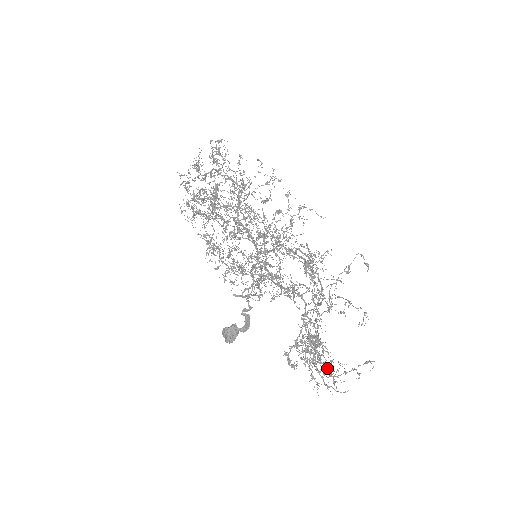
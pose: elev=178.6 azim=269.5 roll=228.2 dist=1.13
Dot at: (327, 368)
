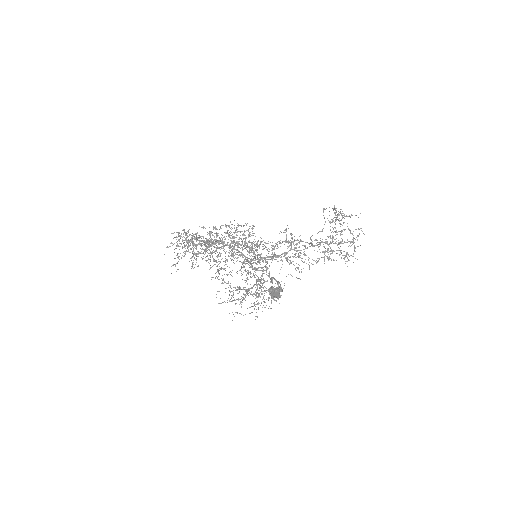
Dot at: (350, 231)
